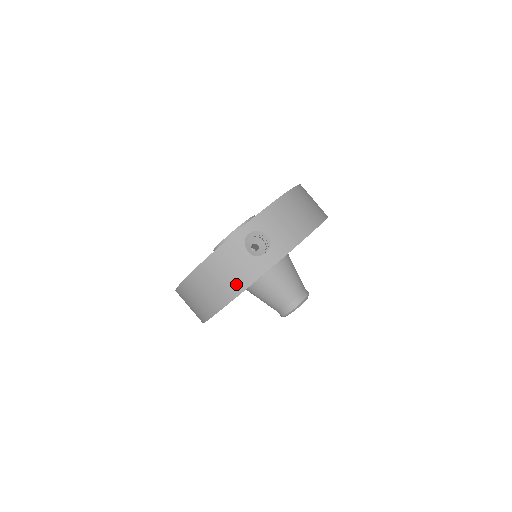
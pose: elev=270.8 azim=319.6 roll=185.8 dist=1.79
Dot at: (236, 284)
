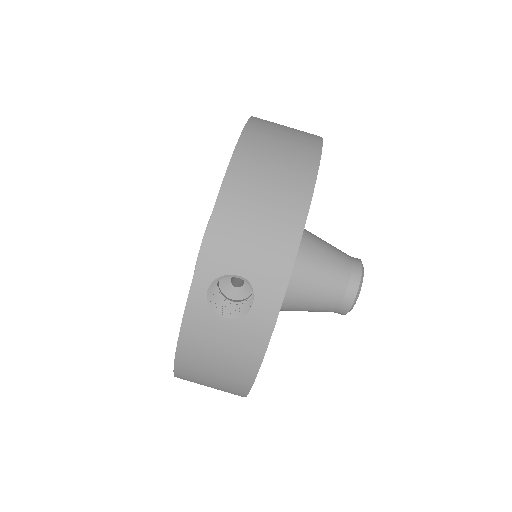
Dot at: (241, 366)
